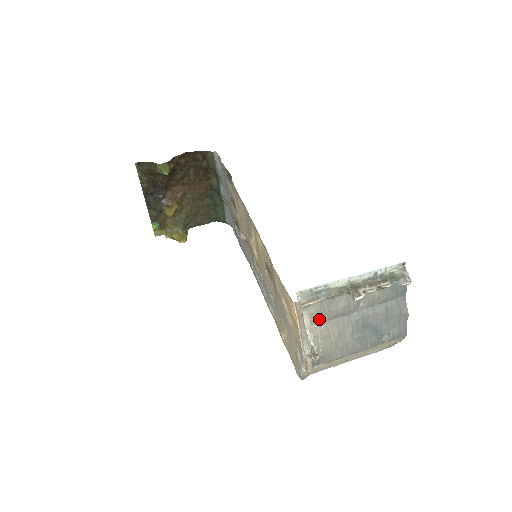
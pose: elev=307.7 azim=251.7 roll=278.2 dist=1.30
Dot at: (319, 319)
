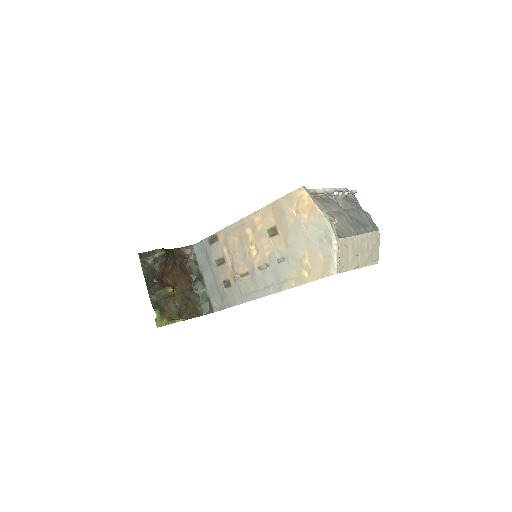
Dot at: (322, 207)
